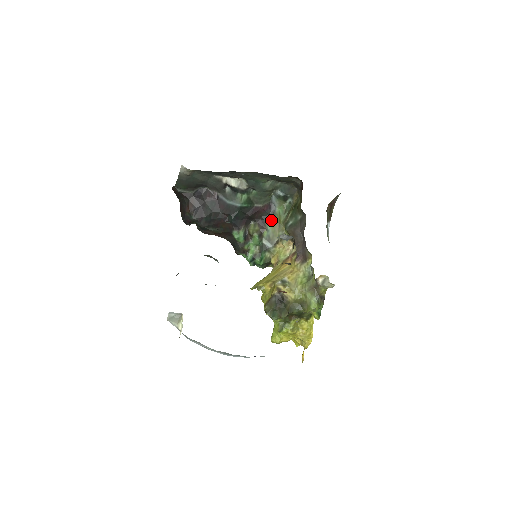
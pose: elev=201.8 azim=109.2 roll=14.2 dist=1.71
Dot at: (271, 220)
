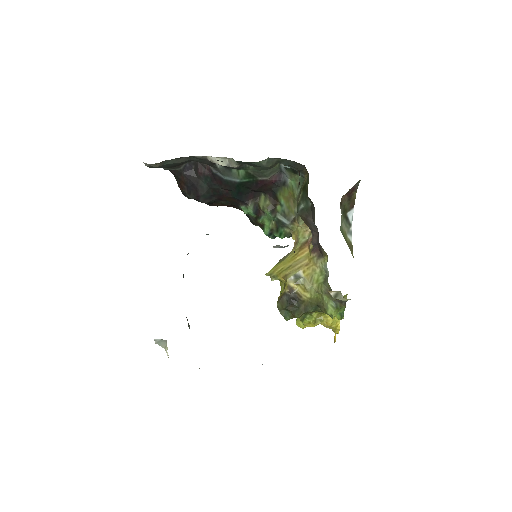
Dot at: (283, 193)
